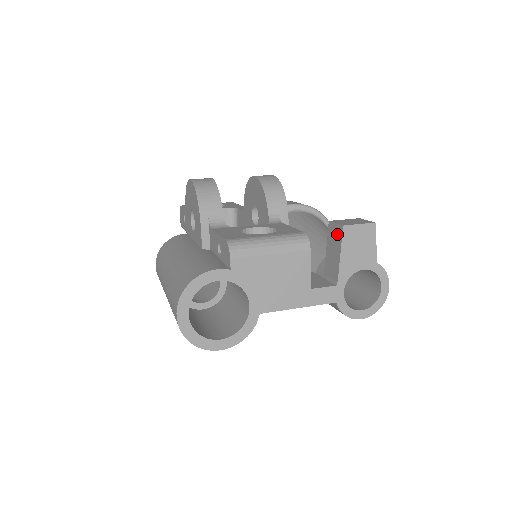
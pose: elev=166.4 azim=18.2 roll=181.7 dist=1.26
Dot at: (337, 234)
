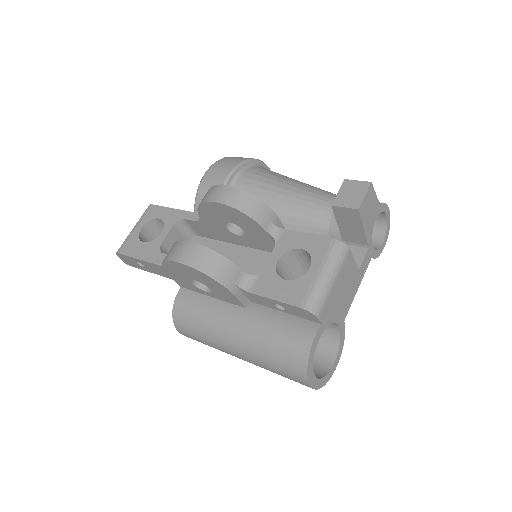
Dot at: (351, 215)
